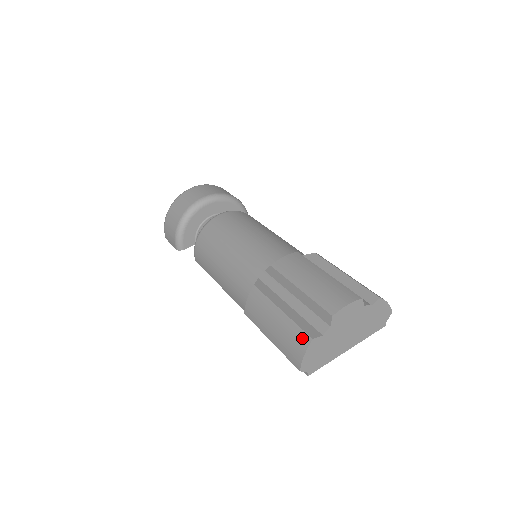
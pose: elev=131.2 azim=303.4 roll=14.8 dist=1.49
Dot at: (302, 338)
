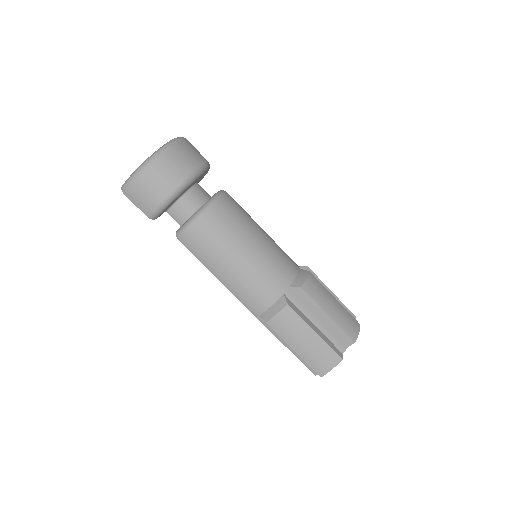
Dot at: (334, 357)
